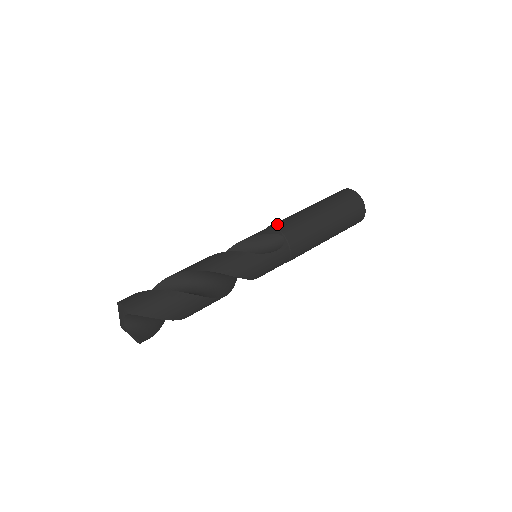
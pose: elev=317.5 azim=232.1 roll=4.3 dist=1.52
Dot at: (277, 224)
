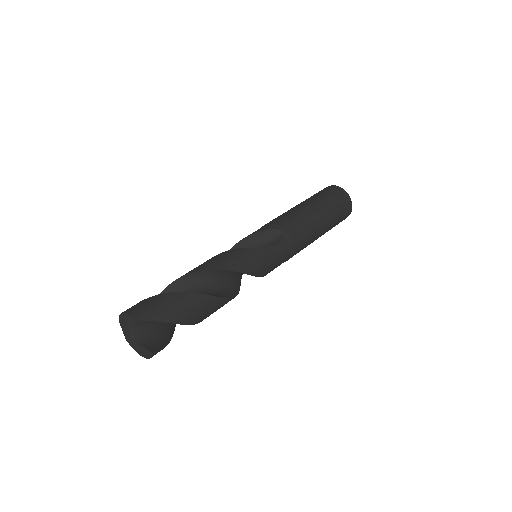
Dot at: (270, 222)
